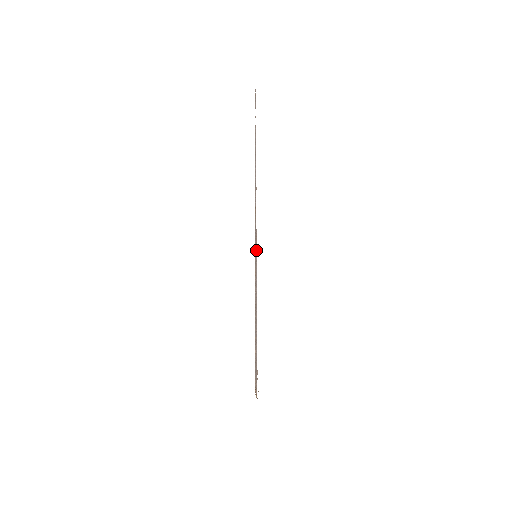
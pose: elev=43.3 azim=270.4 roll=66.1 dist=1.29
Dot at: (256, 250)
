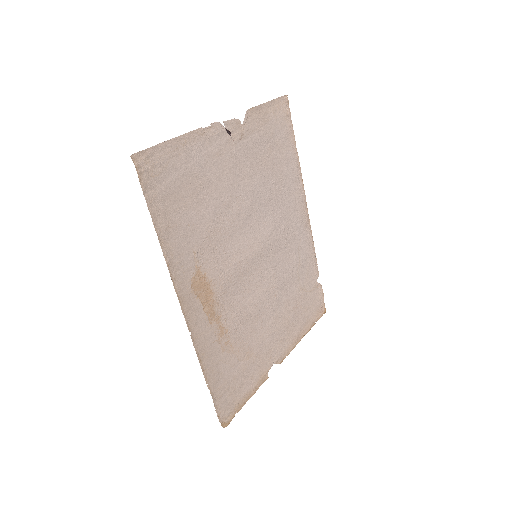
Dot at: (238, 276)
